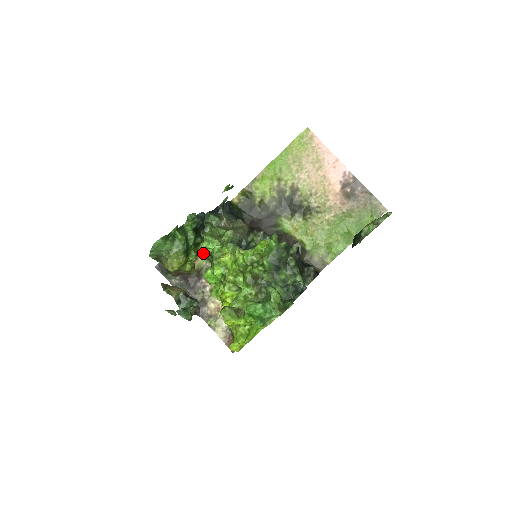
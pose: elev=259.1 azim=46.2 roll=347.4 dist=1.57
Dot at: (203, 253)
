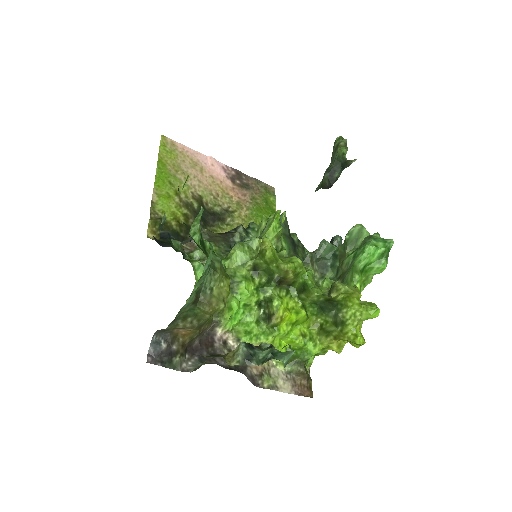
Dot at: occluded
